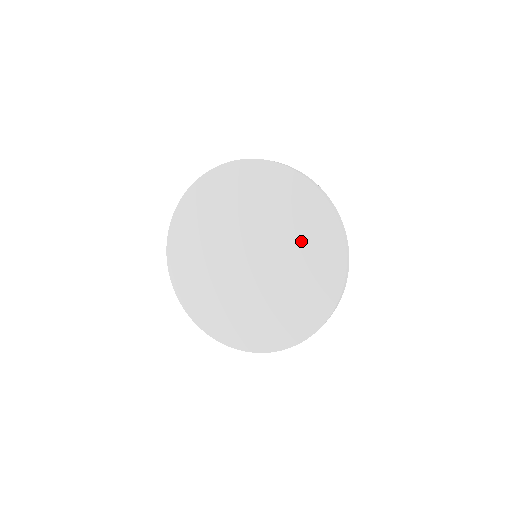
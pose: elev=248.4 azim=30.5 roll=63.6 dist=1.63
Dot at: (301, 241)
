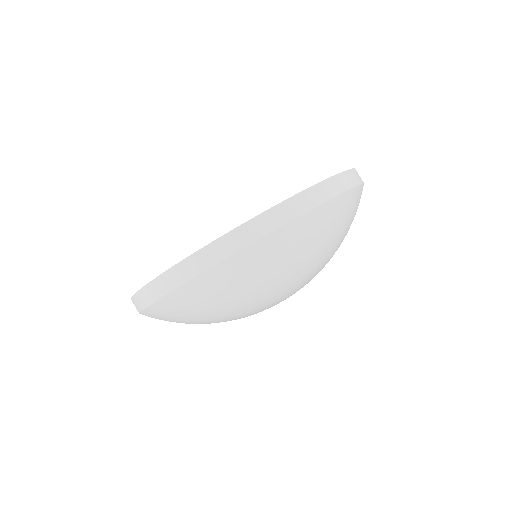
Dot at: occluded
